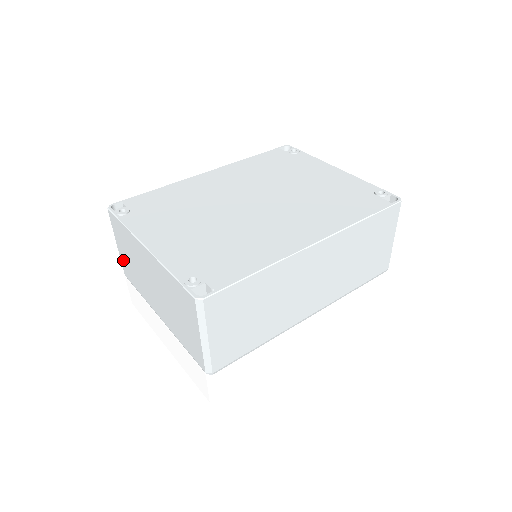
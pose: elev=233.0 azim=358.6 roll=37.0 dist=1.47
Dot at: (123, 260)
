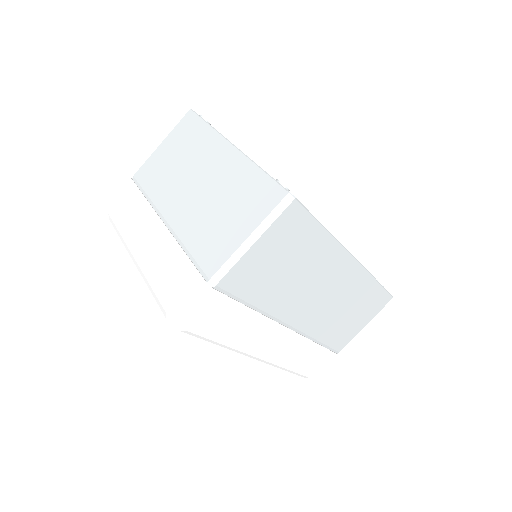
Dot at: (154, 159)
